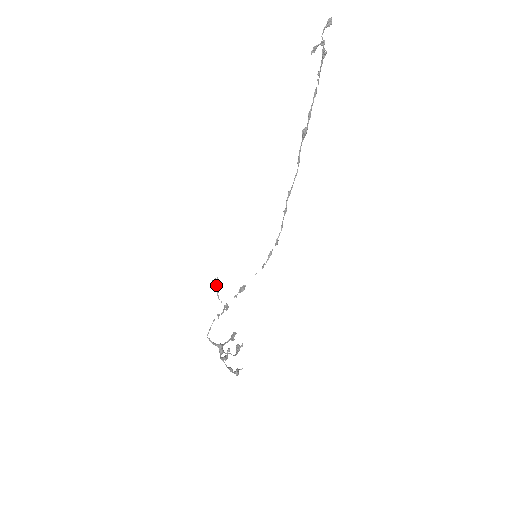
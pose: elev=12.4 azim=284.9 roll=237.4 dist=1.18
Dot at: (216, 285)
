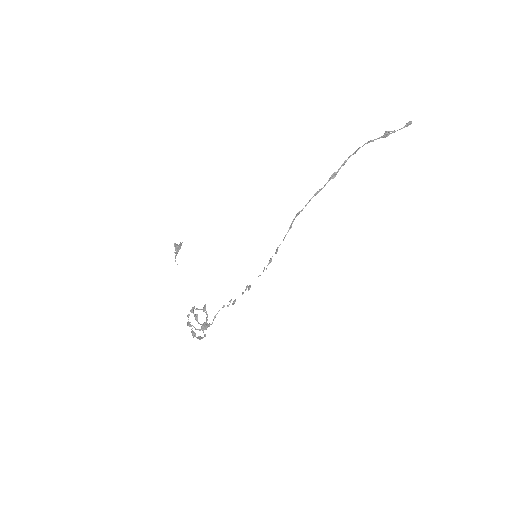
Dot at: (178, 249)
